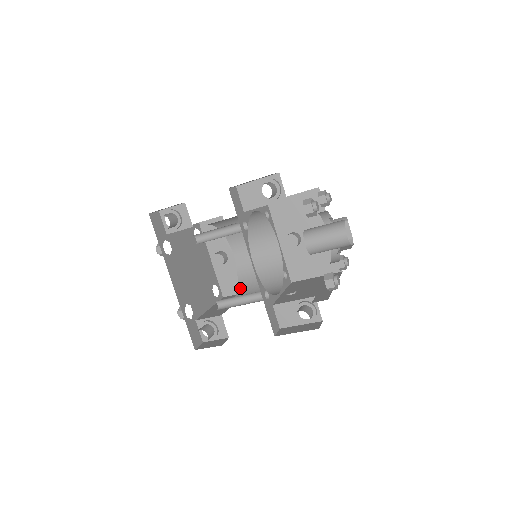
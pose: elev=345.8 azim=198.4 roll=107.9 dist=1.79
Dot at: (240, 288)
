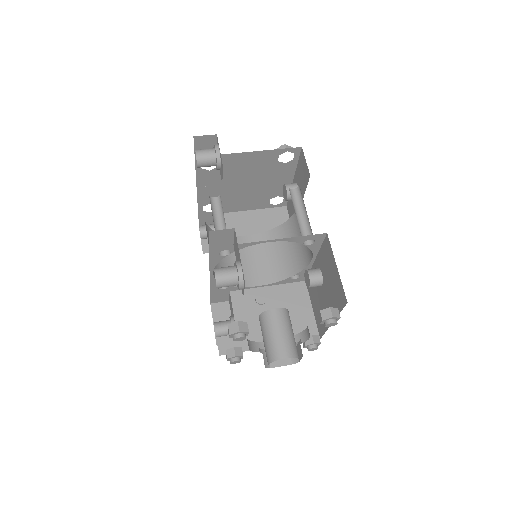
Dot at: (274, 231)
